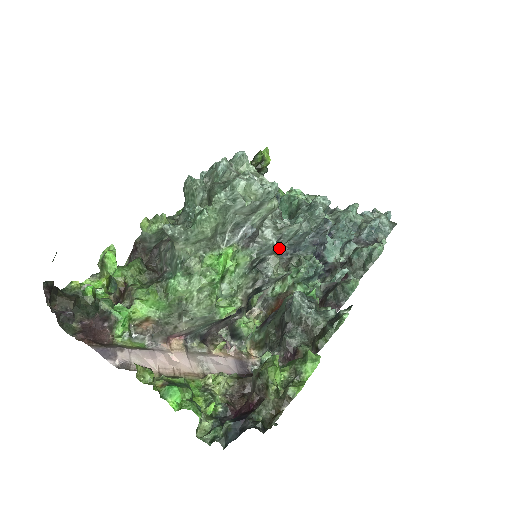
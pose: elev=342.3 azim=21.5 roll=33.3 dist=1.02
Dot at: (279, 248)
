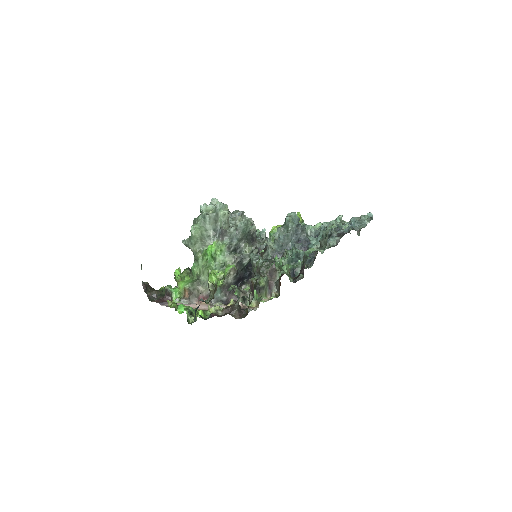
Dot at: (261, 245)
